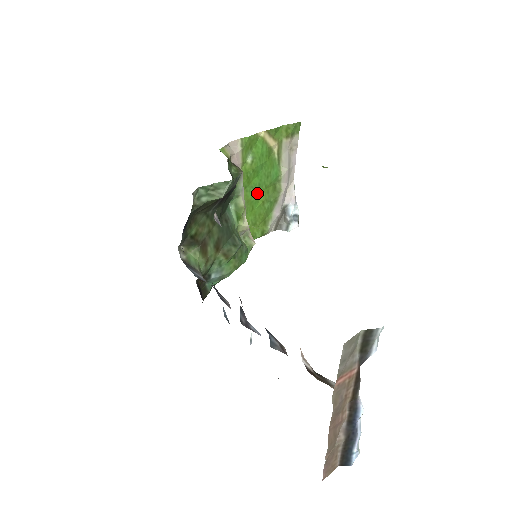
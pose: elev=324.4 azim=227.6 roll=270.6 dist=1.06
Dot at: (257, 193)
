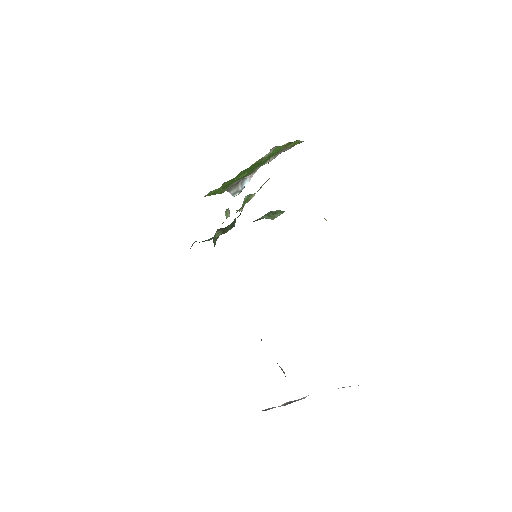
Dot at: (245, 172)
